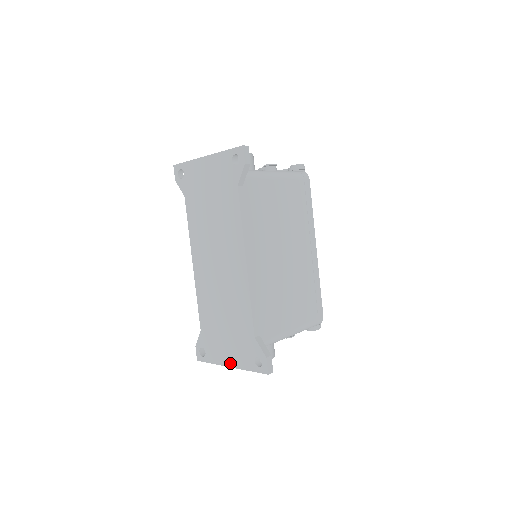
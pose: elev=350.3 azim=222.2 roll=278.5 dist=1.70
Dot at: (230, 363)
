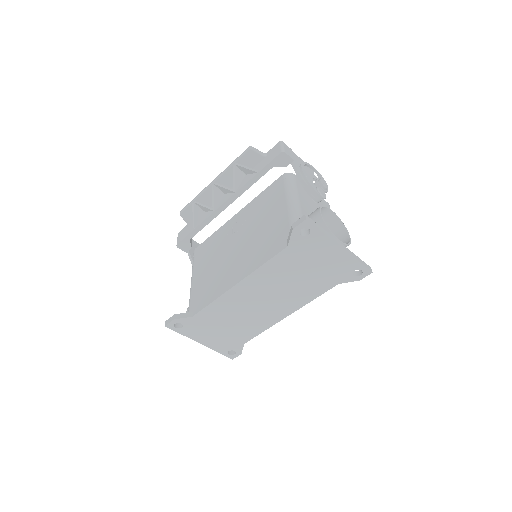
Dot at: (204, 343)
